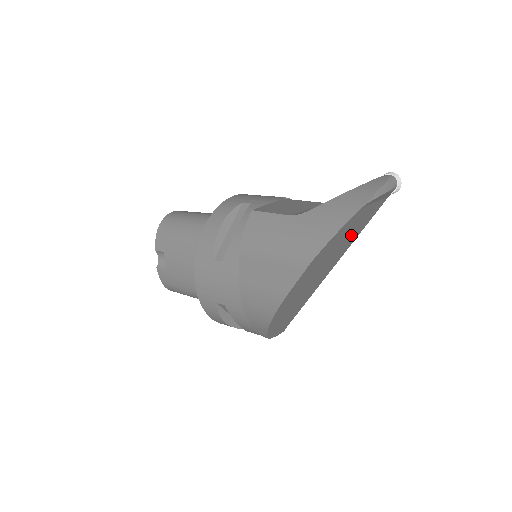
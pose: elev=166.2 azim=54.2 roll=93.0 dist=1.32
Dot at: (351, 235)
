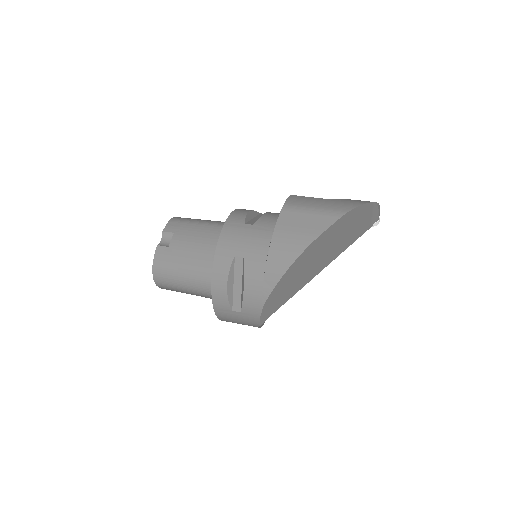
Dot at: (350, 236)
